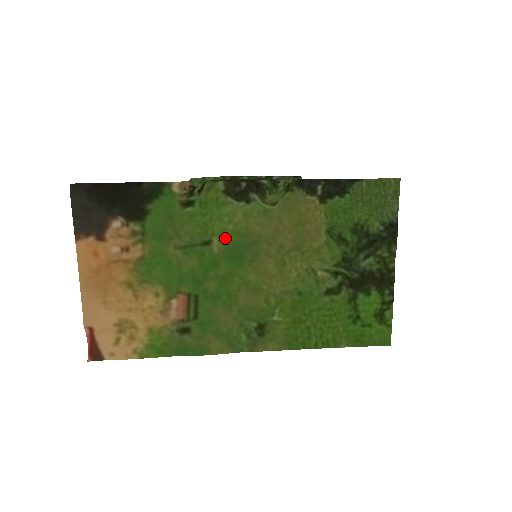
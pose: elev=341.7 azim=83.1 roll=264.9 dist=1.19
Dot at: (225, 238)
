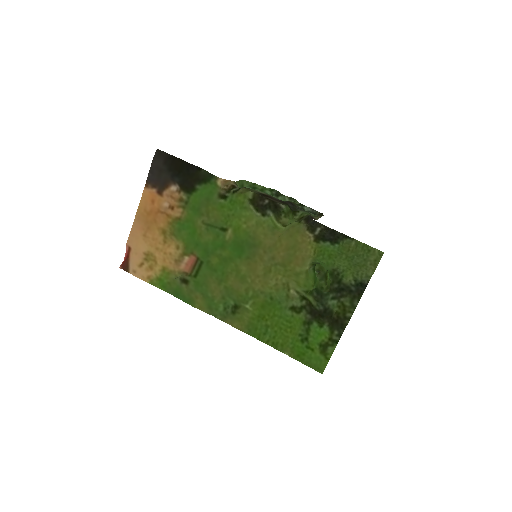
Dot at: (237, 232)
